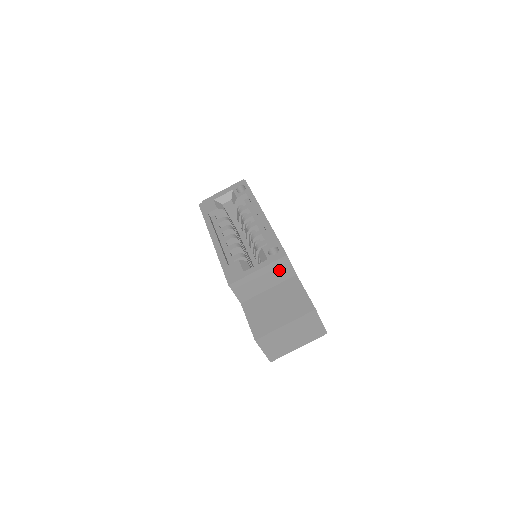
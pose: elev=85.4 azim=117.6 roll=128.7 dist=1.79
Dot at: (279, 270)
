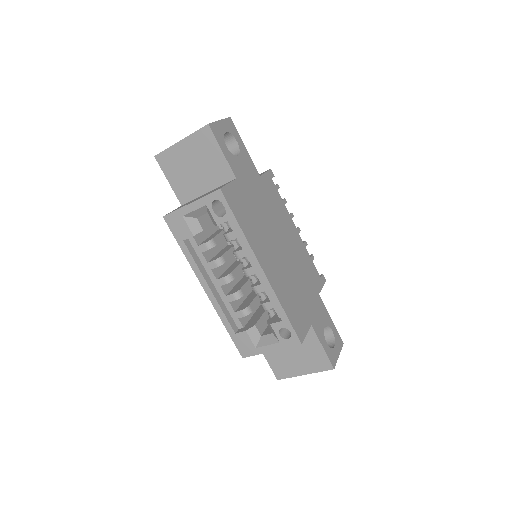
Dot at: occluded
